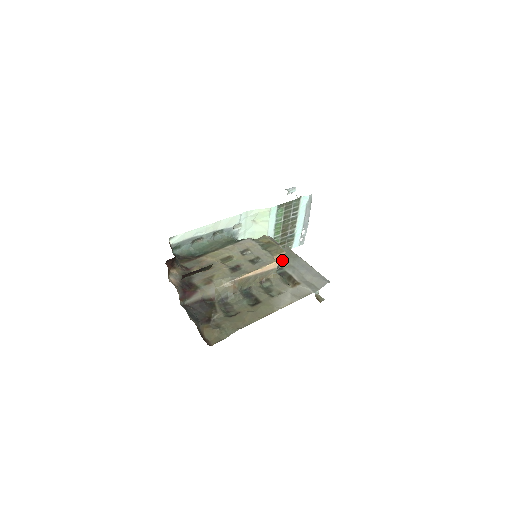
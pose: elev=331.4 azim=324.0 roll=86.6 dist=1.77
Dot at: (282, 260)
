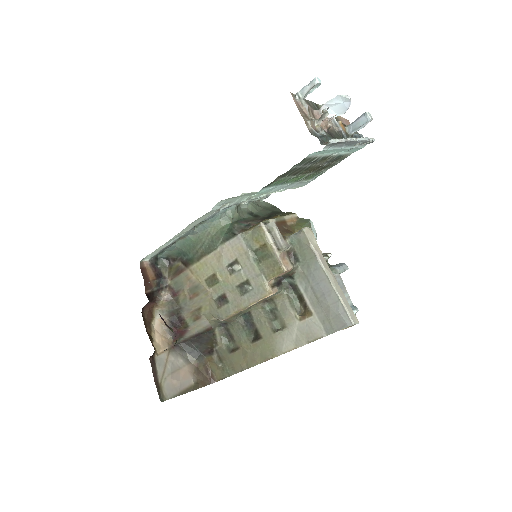
Dot at: (288, 271)
